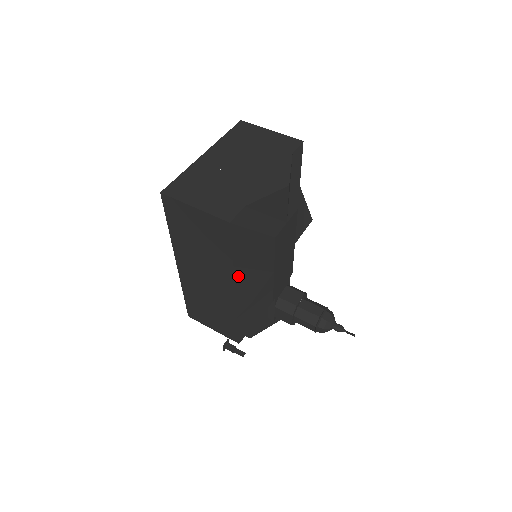
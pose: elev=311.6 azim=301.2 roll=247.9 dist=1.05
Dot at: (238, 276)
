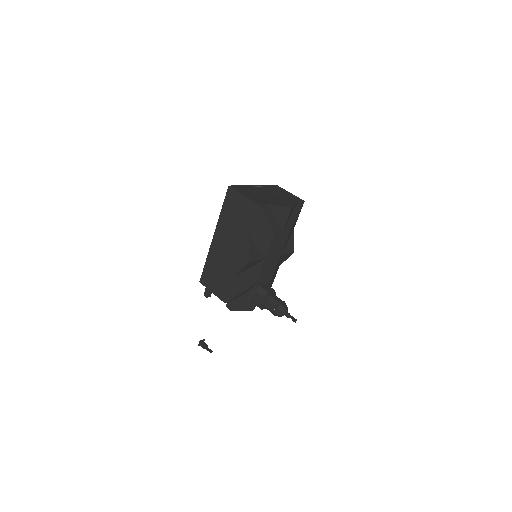
Dot at: (248, 242)
